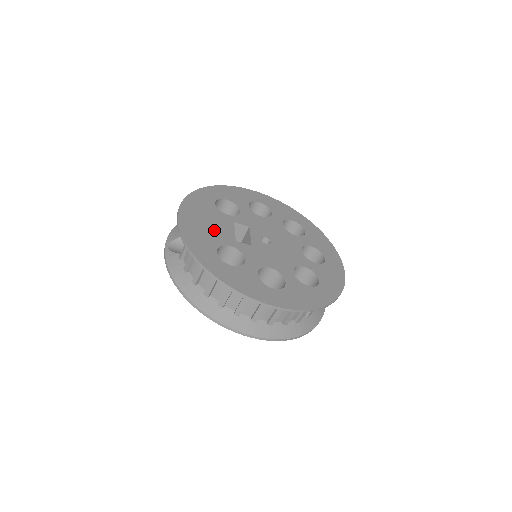
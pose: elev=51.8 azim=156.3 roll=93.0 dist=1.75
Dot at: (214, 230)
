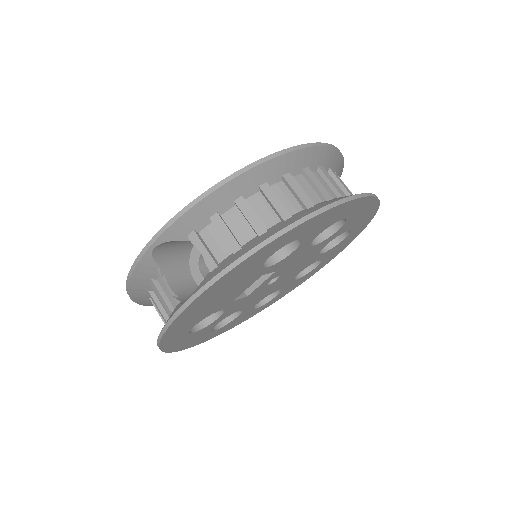
Dot at: occluded
